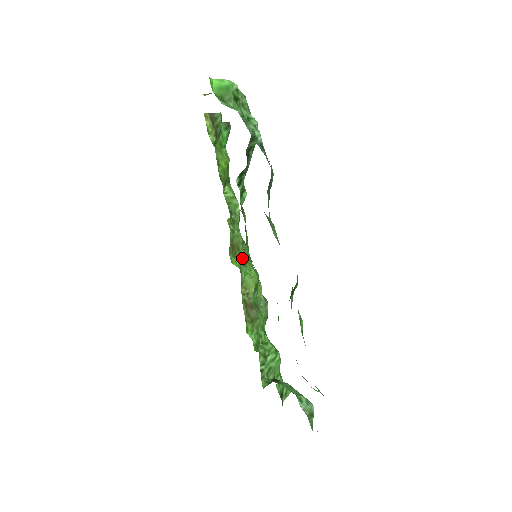
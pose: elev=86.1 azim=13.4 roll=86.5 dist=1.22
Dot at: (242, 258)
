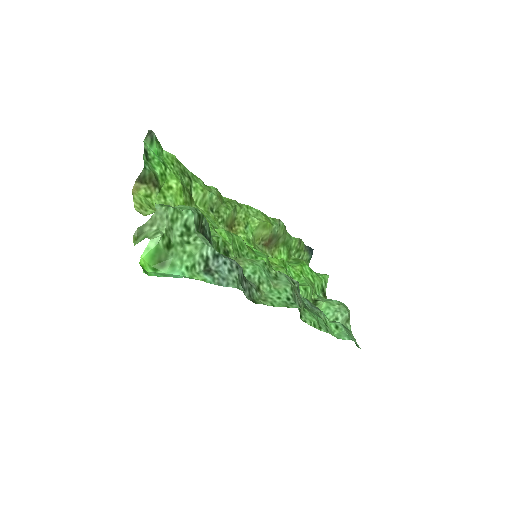
Dot at: (241, 220)
